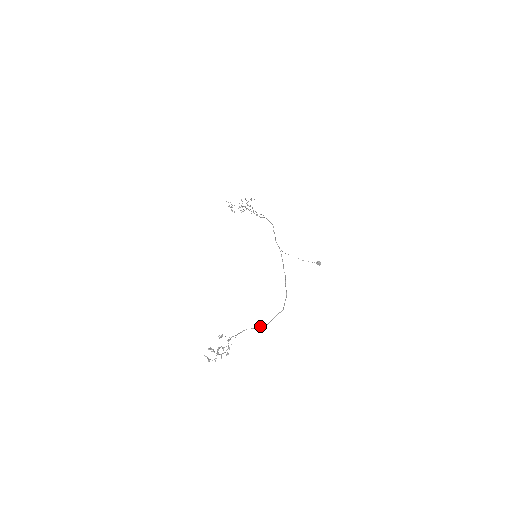
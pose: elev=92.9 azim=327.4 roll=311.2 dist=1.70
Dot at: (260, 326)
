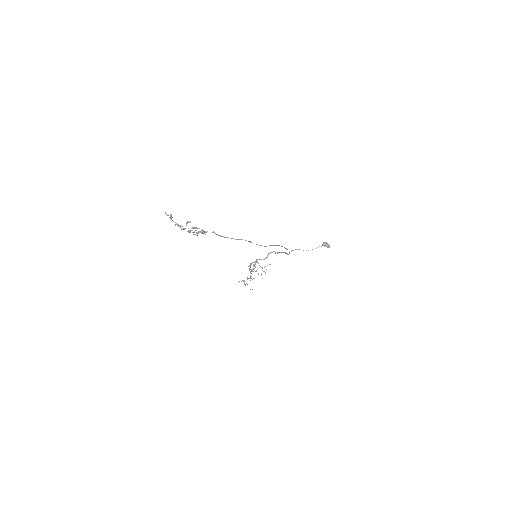
Dot at: occluded
